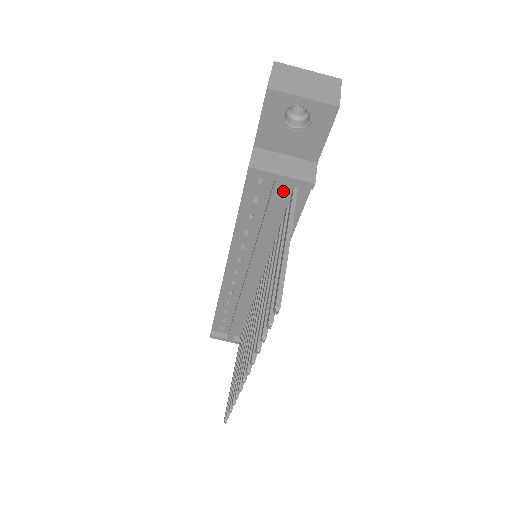
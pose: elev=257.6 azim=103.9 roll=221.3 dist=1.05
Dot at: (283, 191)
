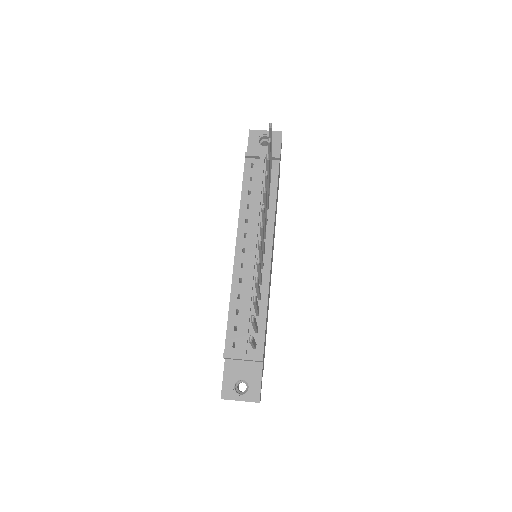
Dot at: (265, 169)
